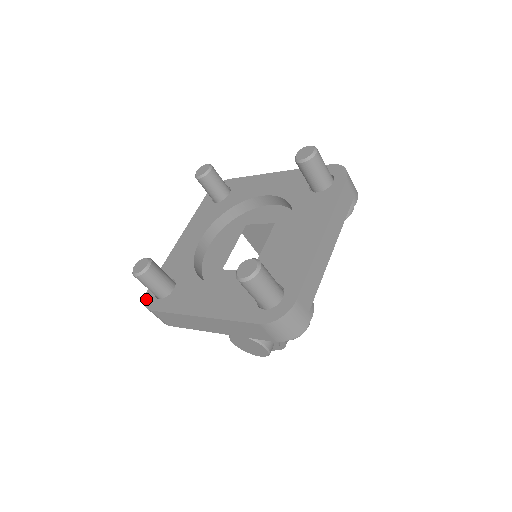
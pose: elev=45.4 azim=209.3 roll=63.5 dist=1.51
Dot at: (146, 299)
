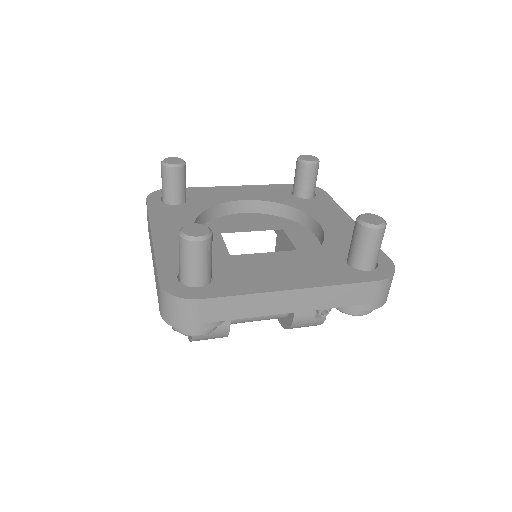
Dot at: (158, 191)
